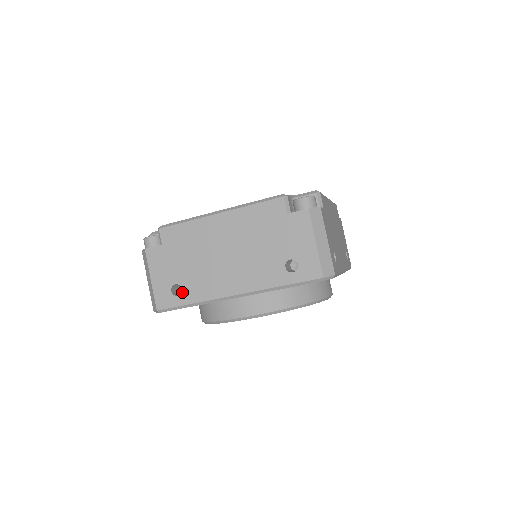
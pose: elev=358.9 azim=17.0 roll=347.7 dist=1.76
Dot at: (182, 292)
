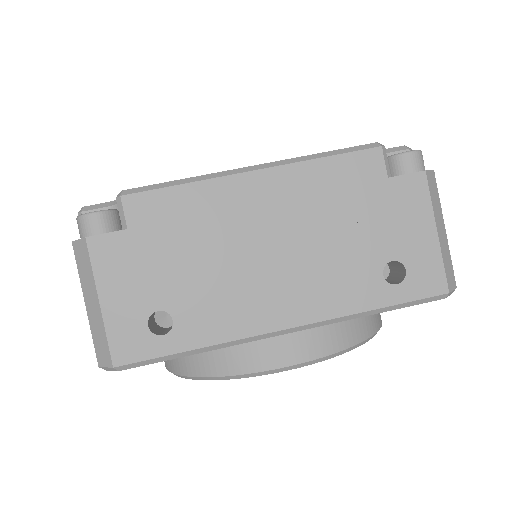
Dot at: (173, 327)
